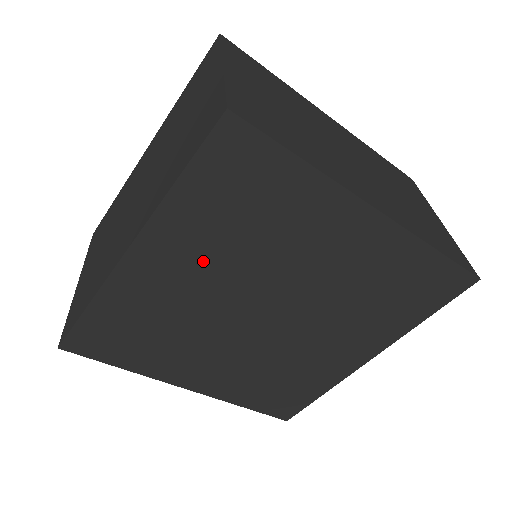
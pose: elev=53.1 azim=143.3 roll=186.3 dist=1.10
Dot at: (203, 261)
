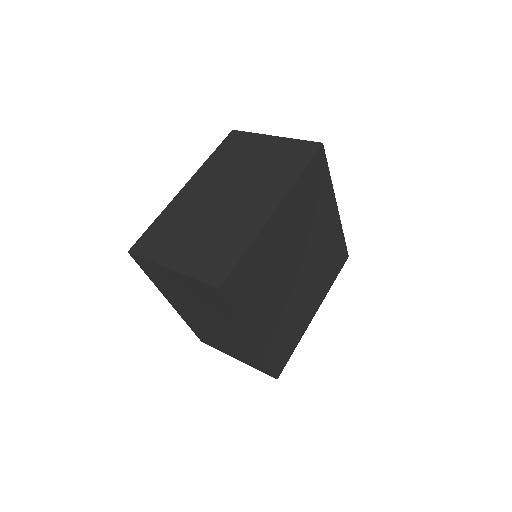
Dot at: (268, 303)
